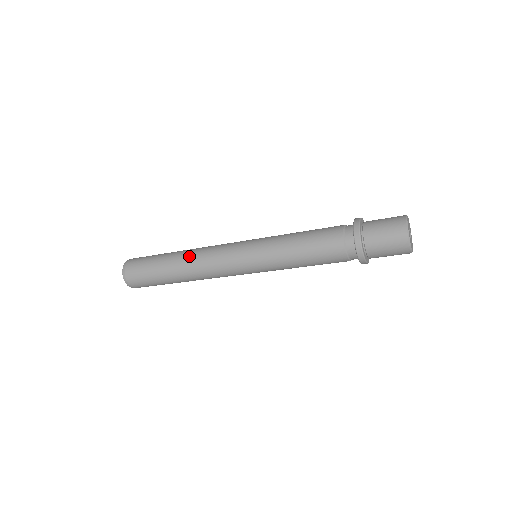
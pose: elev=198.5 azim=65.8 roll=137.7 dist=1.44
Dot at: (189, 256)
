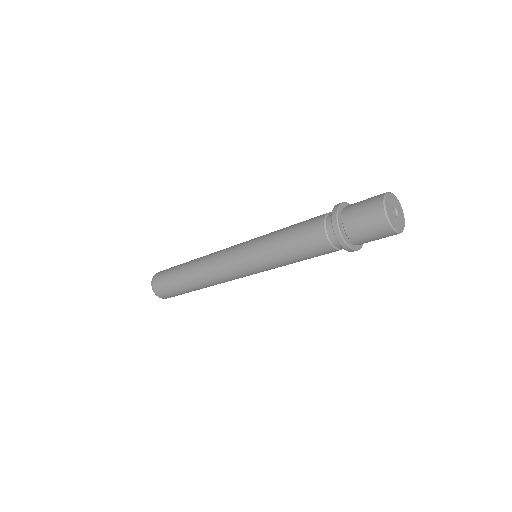
Dot at: (201, 258)
